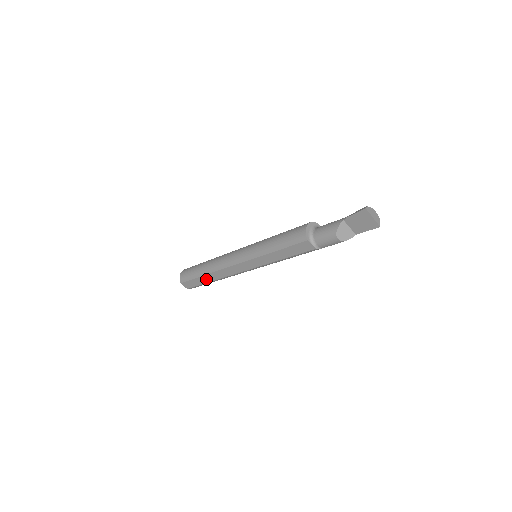
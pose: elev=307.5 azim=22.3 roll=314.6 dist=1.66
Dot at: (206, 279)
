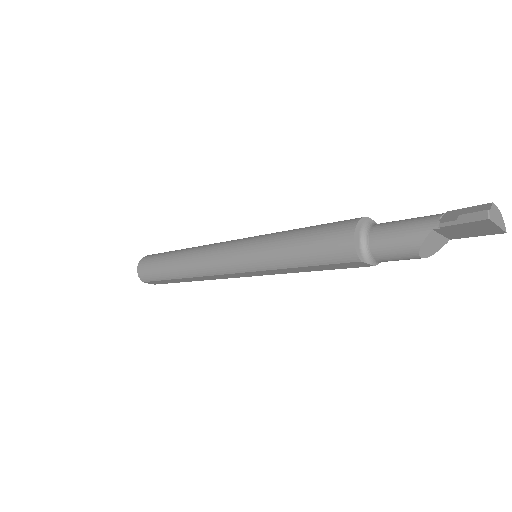
Dot at: (181, 280)
